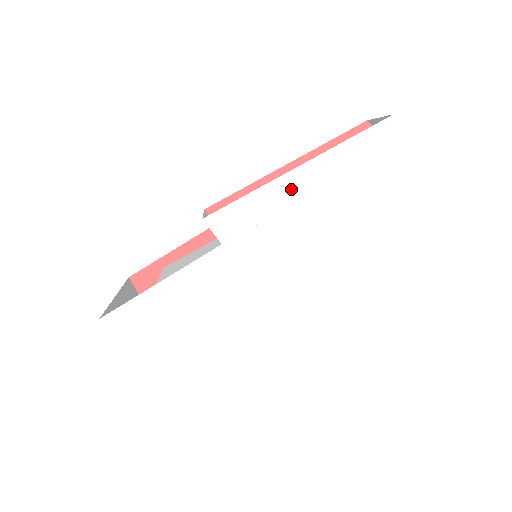
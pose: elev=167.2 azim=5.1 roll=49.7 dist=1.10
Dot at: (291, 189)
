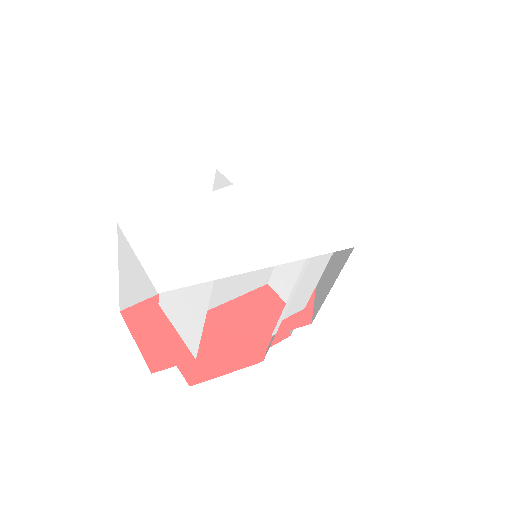
Dot at: (282, 161)
